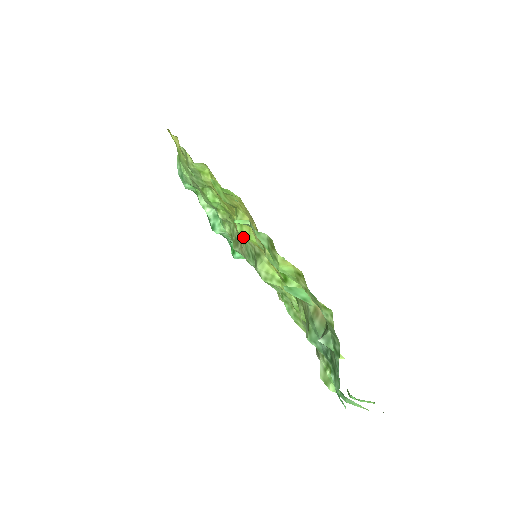
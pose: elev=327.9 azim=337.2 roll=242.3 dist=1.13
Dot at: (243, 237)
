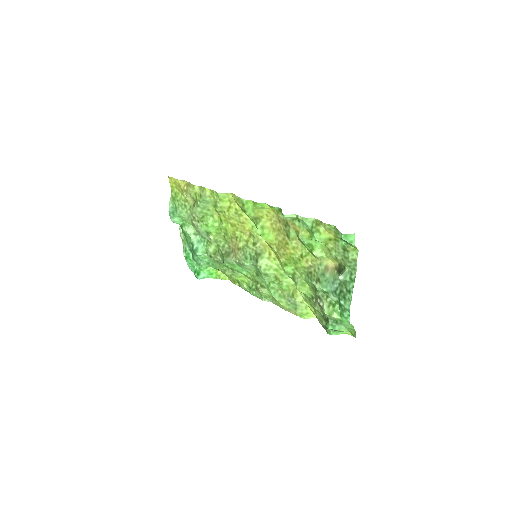
Dot at: (242, 246)
